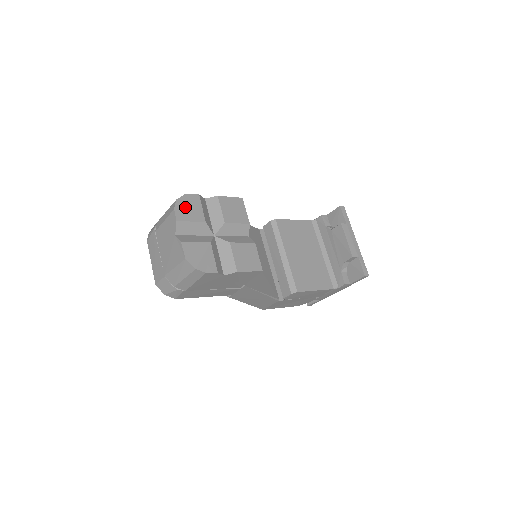
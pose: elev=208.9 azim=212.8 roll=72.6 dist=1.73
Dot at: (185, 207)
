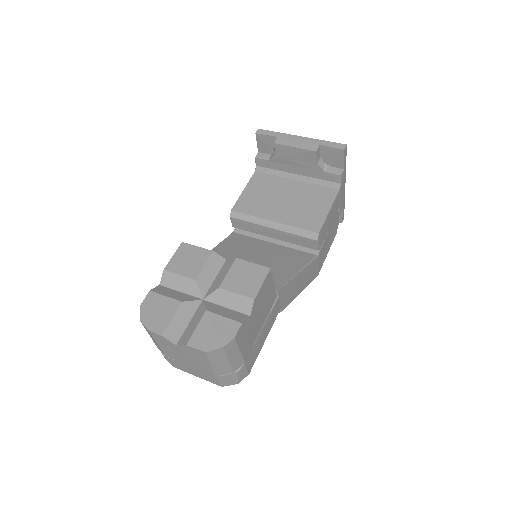
Dot at: (153, 316)
